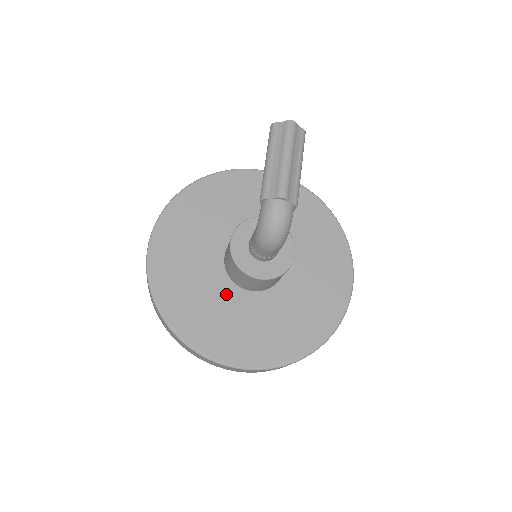
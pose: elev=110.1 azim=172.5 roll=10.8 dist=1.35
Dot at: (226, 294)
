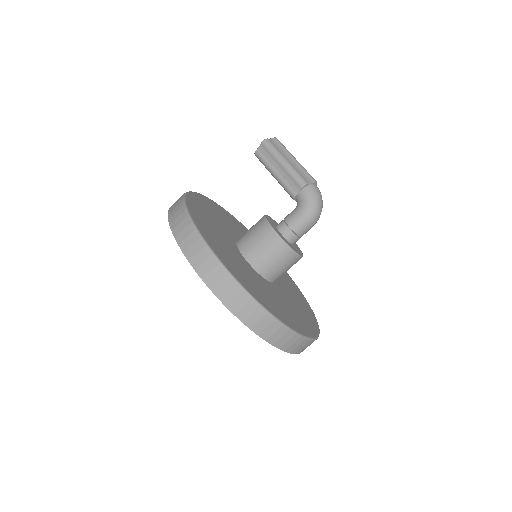
Dot at: (267, 286)
